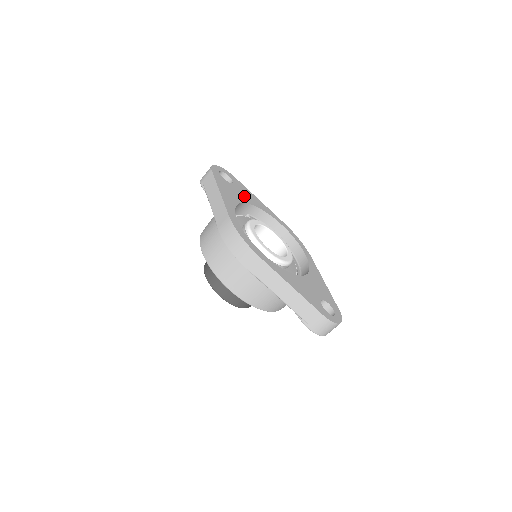
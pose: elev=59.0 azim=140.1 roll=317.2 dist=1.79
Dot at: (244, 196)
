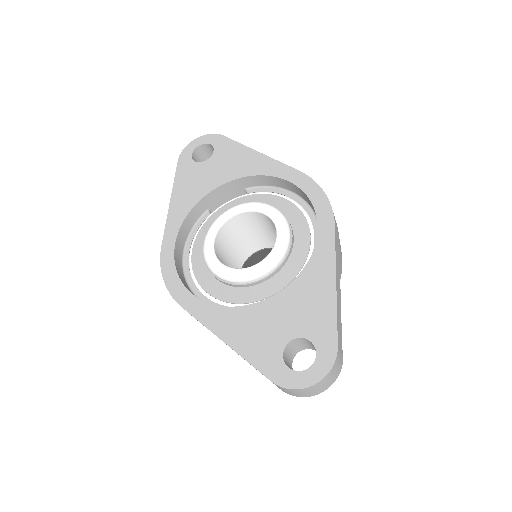
Dot at: (223, 171)
